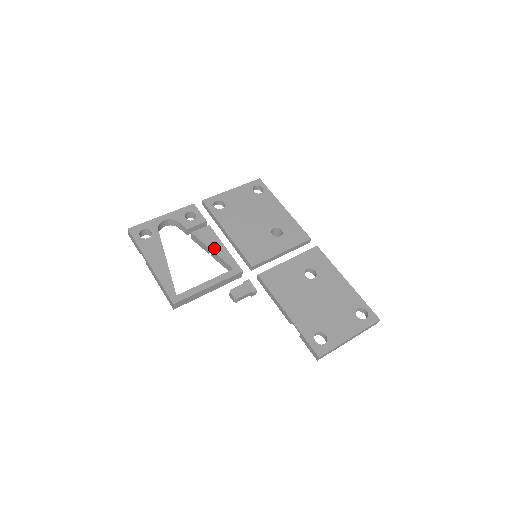
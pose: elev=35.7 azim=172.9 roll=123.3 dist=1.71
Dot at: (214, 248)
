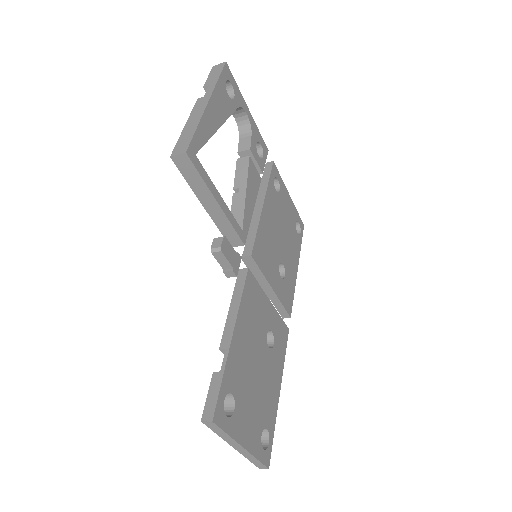
Dot at: (249, 194)
